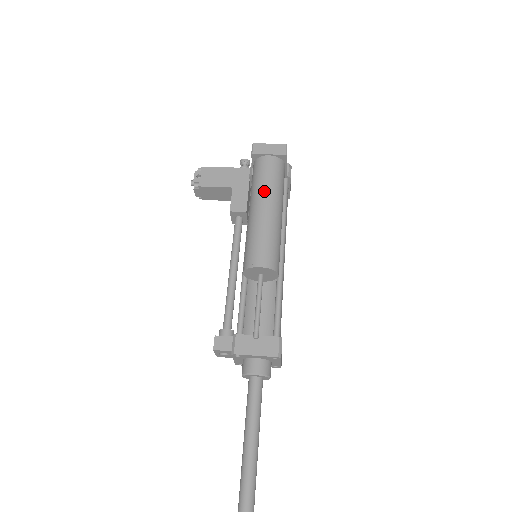
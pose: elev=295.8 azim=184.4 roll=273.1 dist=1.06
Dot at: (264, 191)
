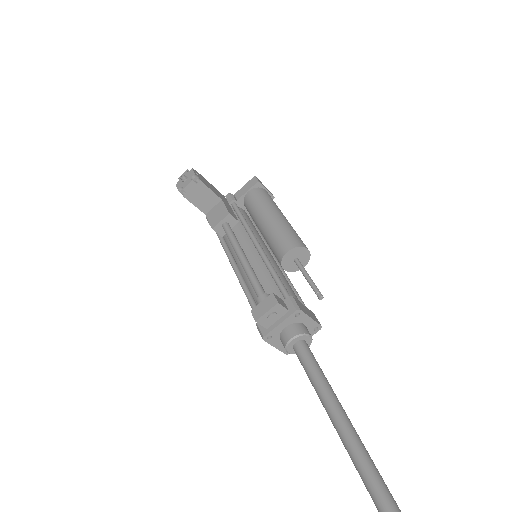
Dot at: (278, 208)
